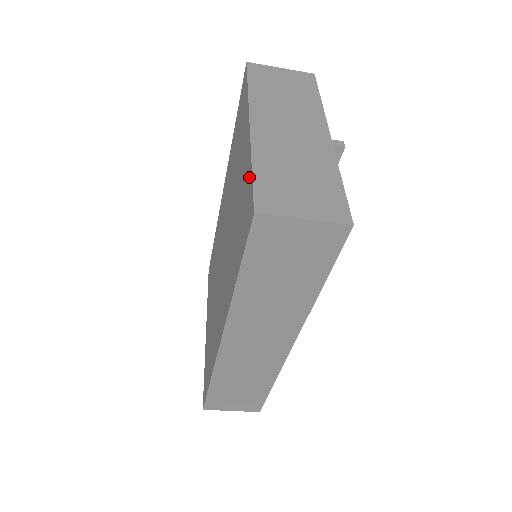
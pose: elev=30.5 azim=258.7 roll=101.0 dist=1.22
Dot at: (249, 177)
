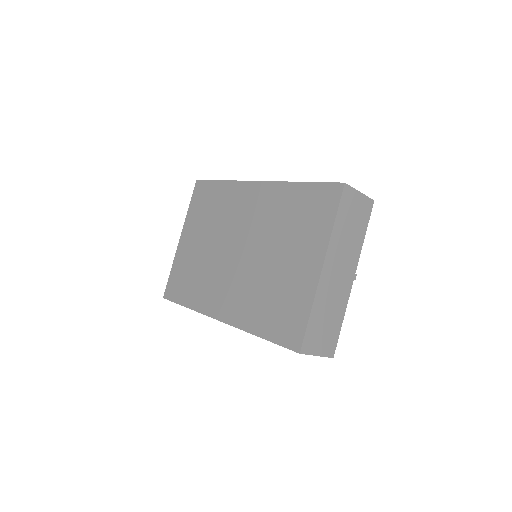
Dot at: (304, 313)
